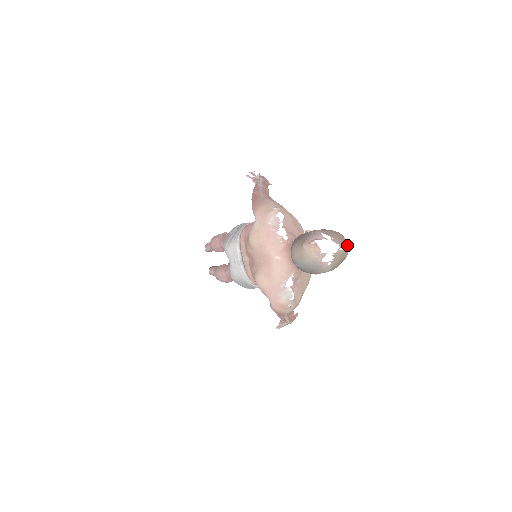
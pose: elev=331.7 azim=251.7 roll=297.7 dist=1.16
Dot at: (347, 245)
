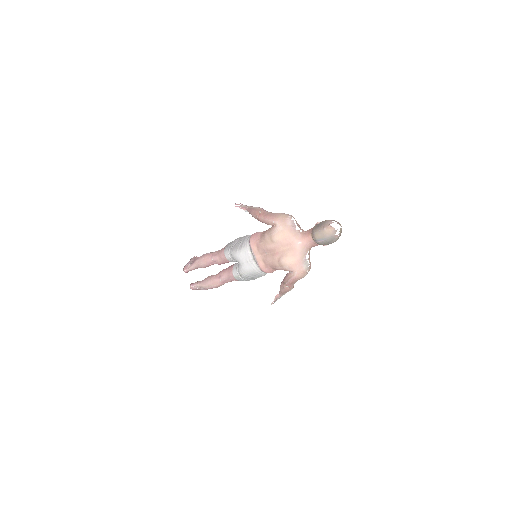
Dot at: (341, 226)
